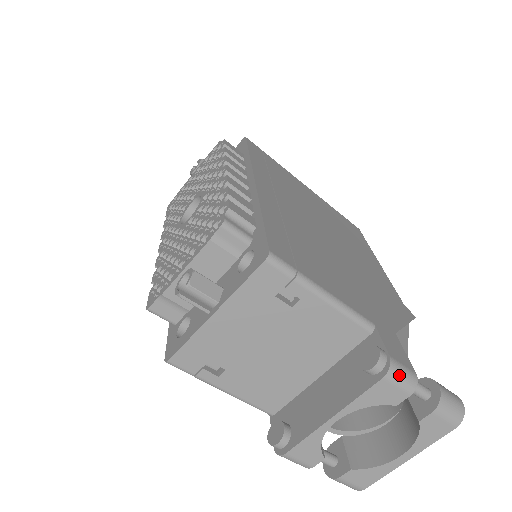
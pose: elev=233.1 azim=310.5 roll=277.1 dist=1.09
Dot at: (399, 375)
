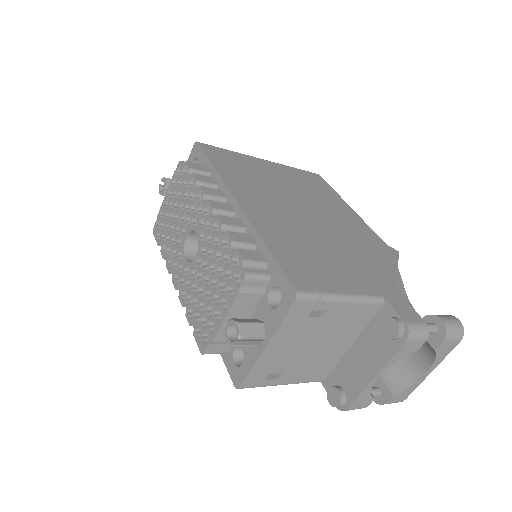
Dot at: (416, 333)
